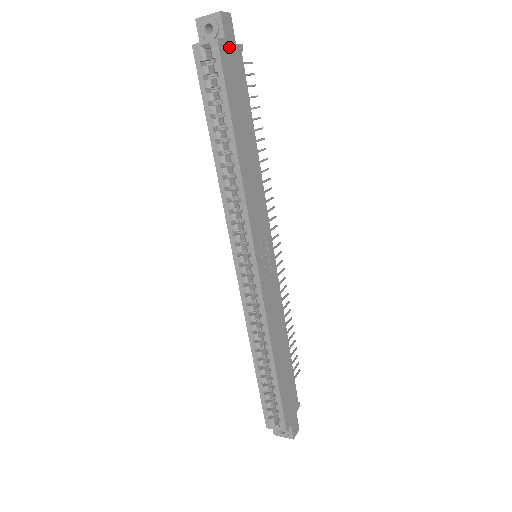
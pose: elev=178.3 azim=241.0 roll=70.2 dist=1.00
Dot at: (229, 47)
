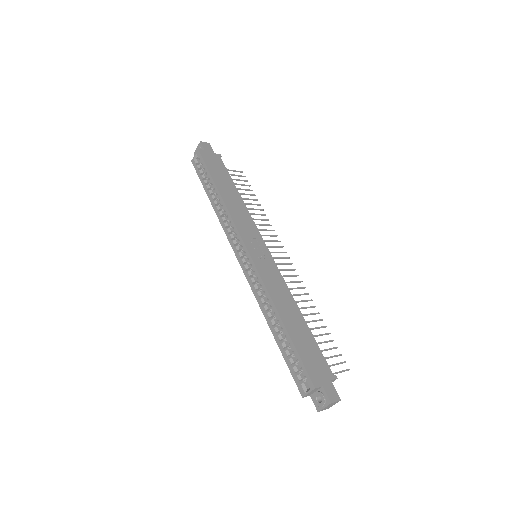
Dot at: (209, 153)
